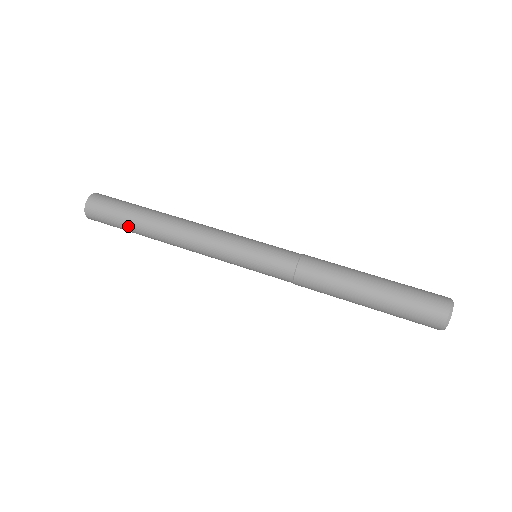
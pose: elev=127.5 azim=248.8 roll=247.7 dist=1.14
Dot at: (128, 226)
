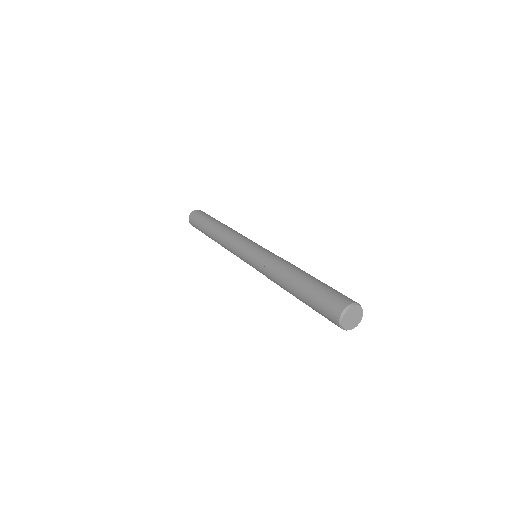
Dot at: (203, 232)
